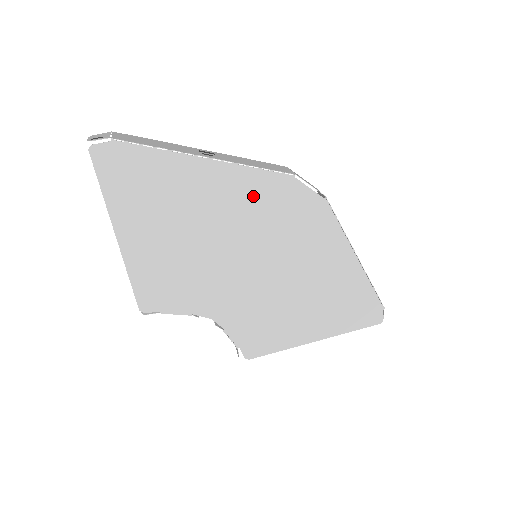
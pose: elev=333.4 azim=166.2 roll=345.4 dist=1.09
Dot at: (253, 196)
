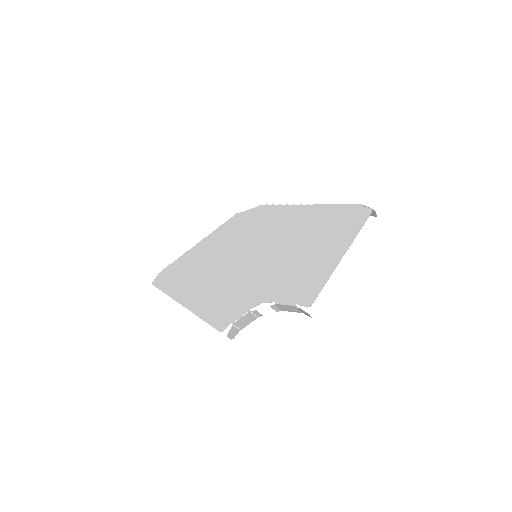
Dot at: (227, 237)
